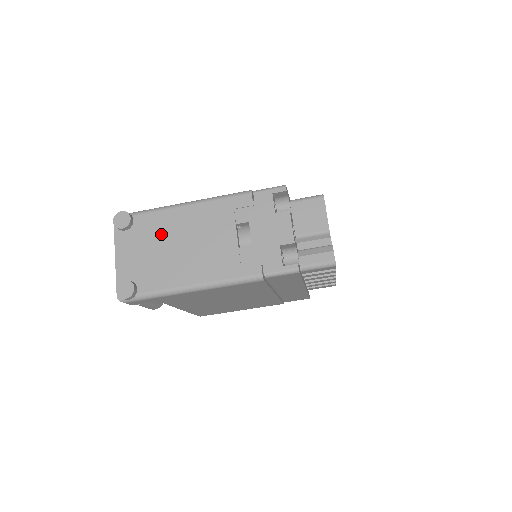
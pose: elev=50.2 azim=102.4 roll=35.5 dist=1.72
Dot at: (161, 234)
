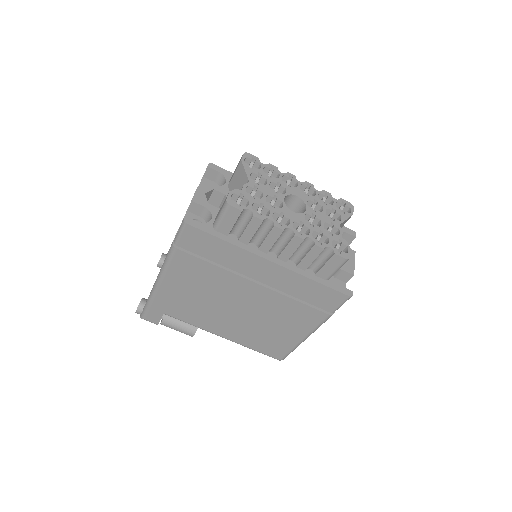
Dot at: occluded
